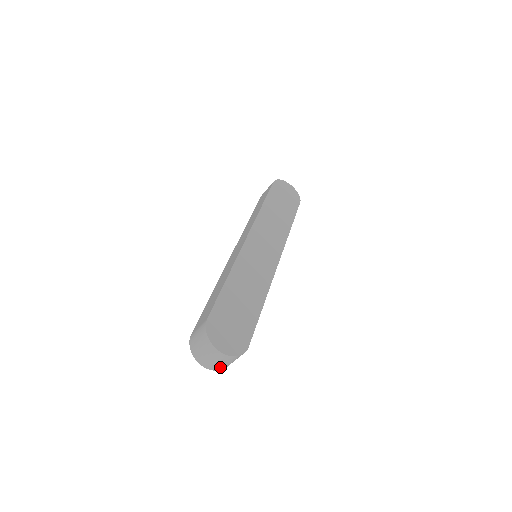
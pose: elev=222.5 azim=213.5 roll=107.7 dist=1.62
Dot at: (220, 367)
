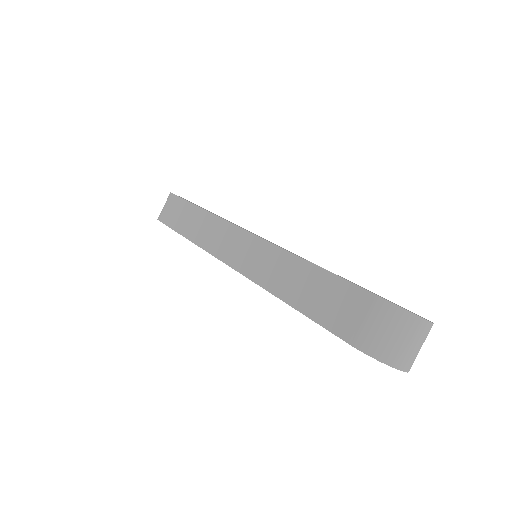
Dot at: (414, 359)
